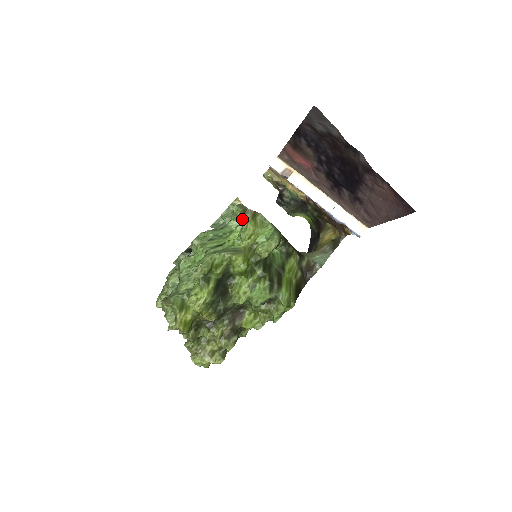
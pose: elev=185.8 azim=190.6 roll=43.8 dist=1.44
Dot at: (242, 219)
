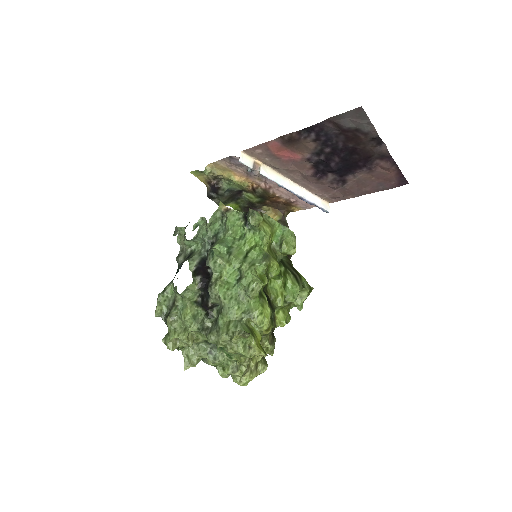
Dot at: (258, 223)
